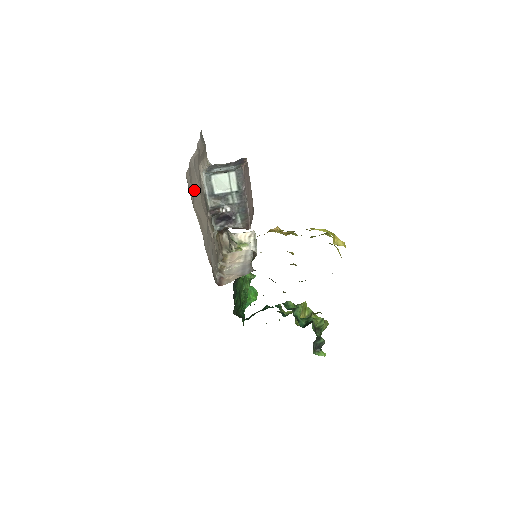
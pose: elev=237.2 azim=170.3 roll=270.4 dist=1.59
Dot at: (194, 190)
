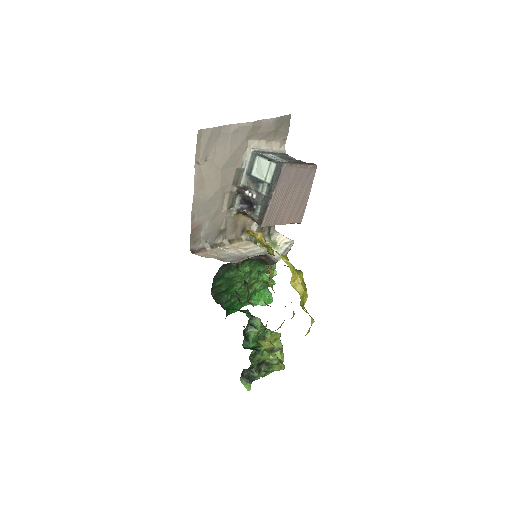
Dot at: (215, 153)
